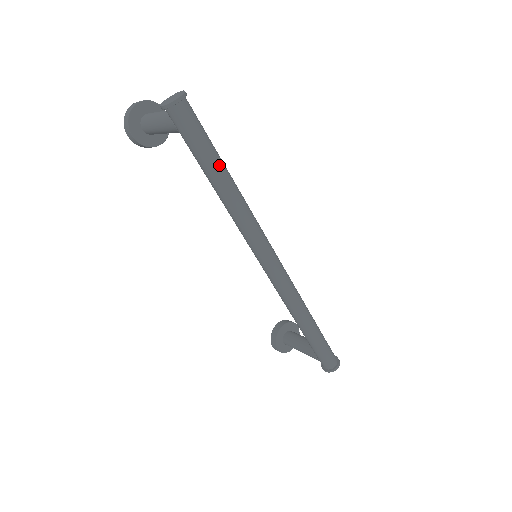
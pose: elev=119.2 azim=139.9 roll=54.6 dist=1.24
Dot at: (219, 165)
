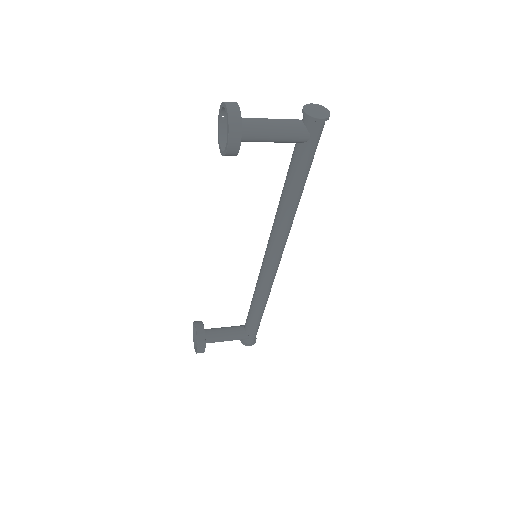
Dot at: occluded
